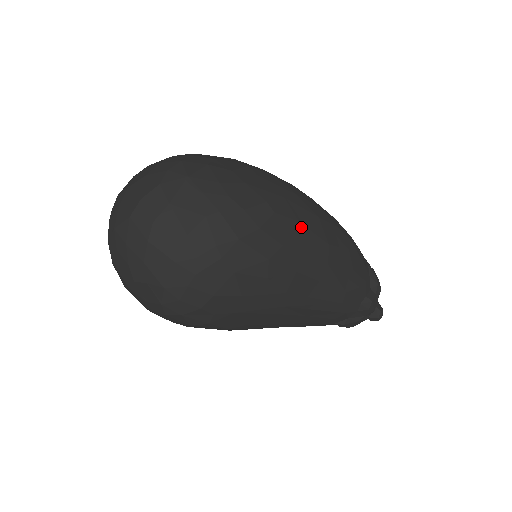
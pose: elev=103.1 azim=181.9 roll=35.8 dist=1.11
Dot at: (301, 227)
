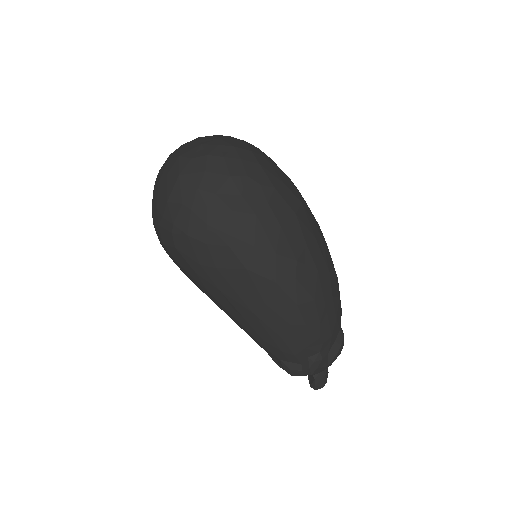
Dot at: (246, 273)
